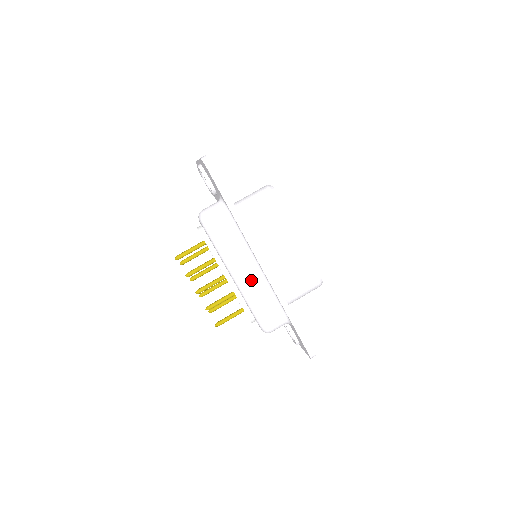
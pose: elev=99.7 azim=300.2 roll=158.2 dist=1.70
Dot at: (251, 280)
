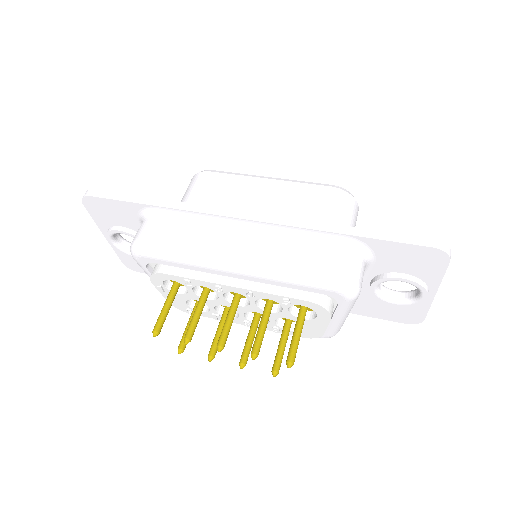
Dot at: (254, 247)
